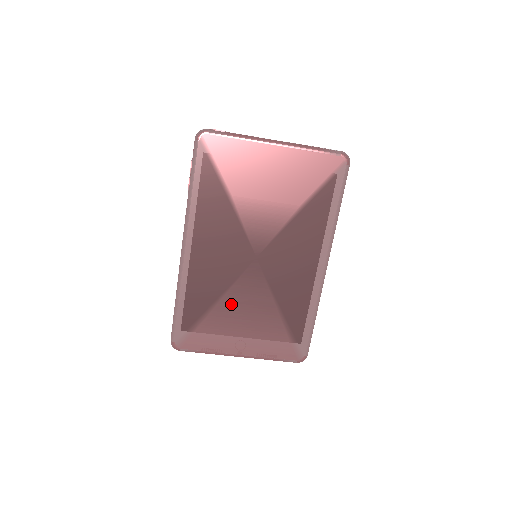
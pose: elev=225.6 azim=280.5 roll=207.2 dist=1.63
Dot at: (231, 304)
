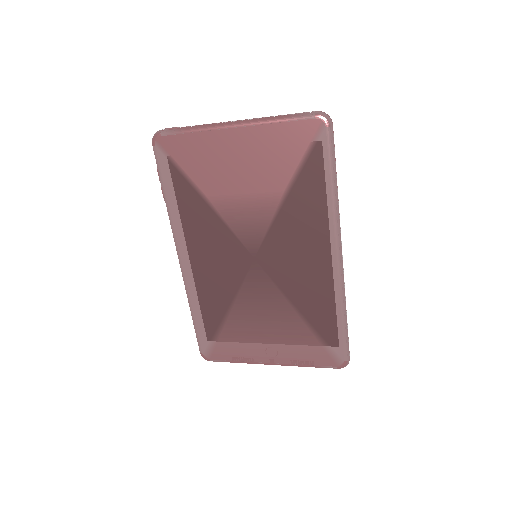
Dot at: (244, 311)
